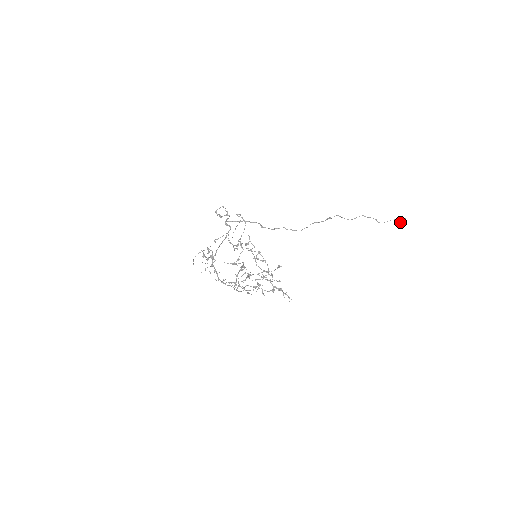
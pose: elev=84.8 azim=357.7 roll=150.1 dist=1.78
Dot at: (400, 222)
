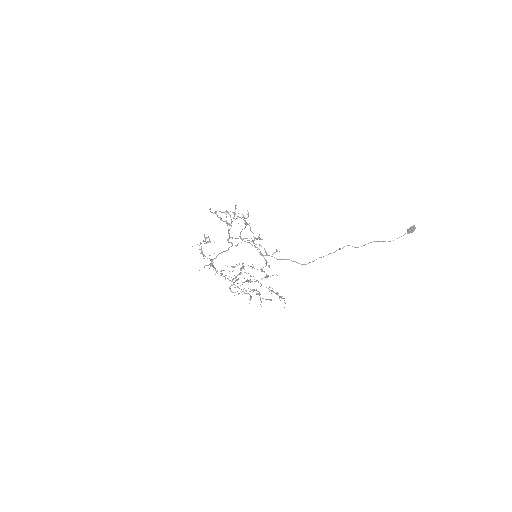
Dot at: (408, 232)
